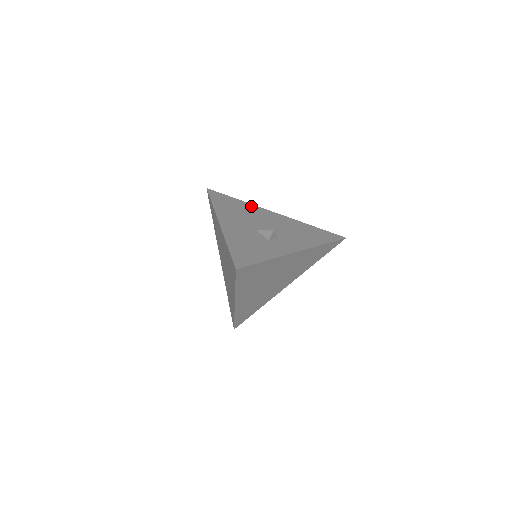
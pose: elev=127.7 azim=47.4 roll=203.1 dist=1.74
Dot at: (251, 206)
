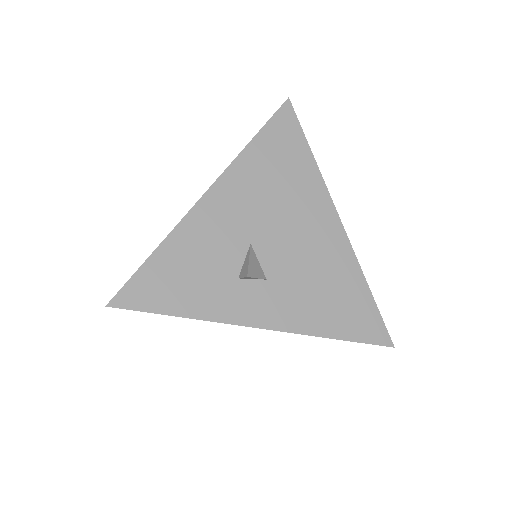
Dot at: (315, 182)
